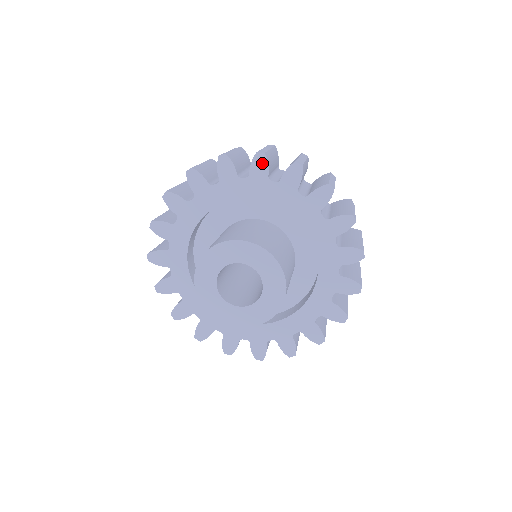
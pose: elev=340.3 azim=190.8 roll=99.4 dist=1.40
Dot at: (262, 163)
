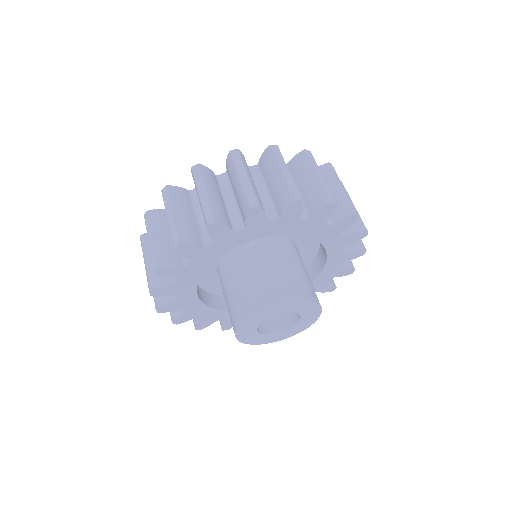
Dot at: (350, 222)
